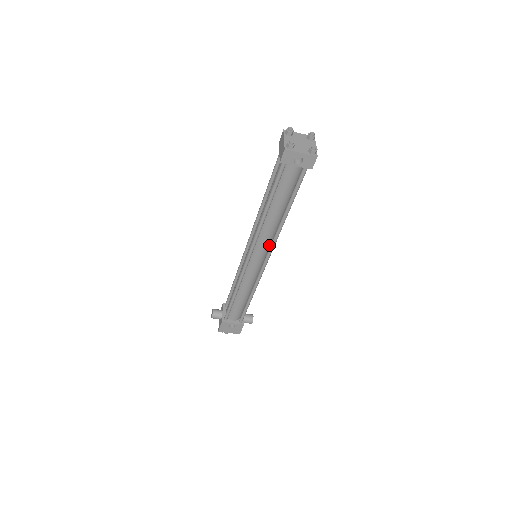
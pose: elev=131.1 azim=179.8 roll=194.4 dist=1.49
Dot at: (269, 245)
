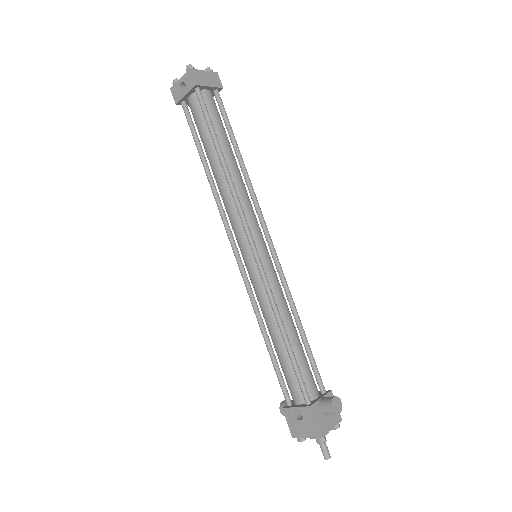
Dot at: (244, 221)
